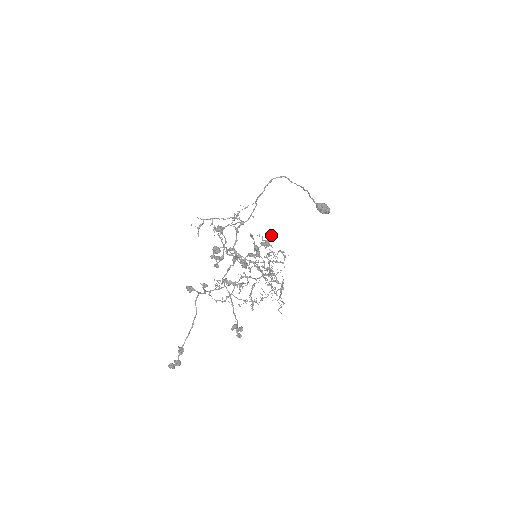
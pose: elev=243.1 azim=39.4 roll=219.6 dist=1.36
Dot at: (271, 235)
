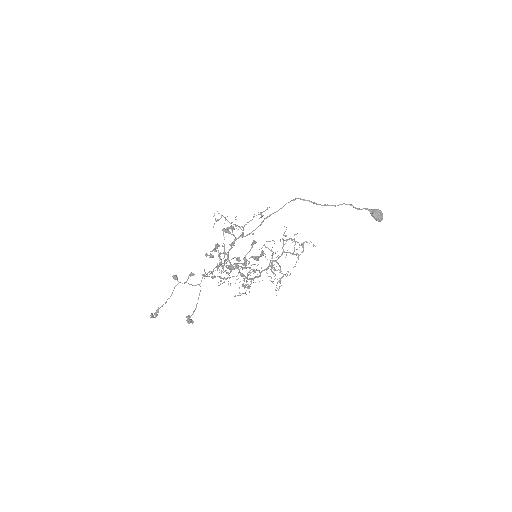
Dot at: (262, 254)
